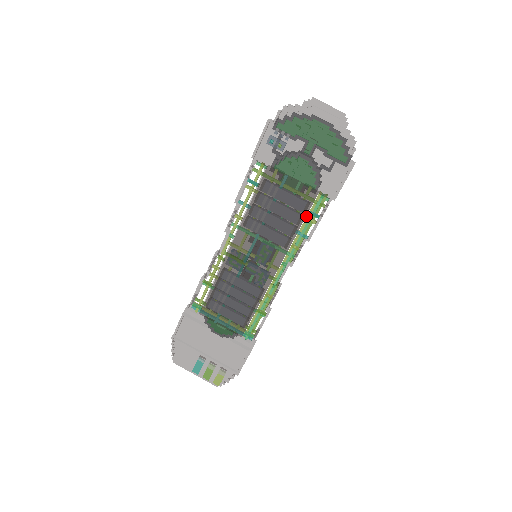
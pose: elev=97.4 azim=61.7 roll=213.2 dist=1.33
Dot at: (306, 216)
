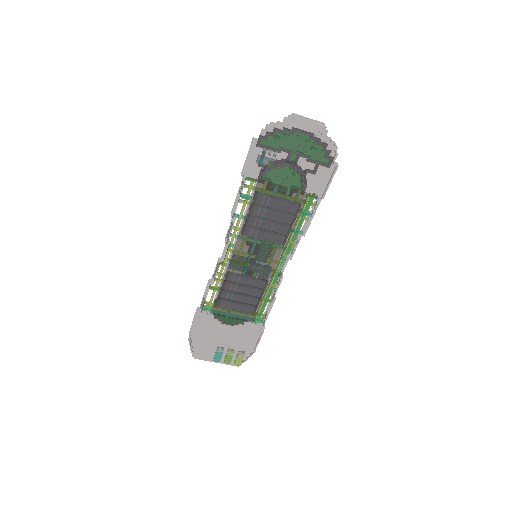
Dot at: occluded
